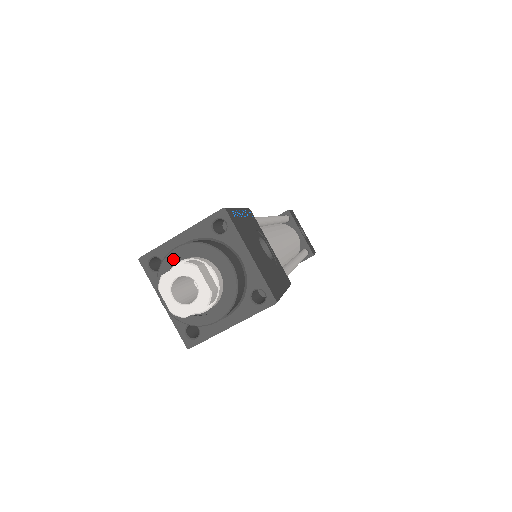
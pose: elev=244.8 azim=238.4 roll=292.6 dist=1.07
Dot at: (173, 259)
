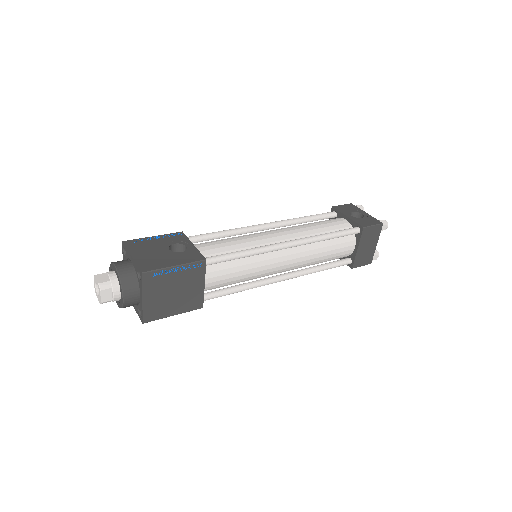
Dot at: occluded
